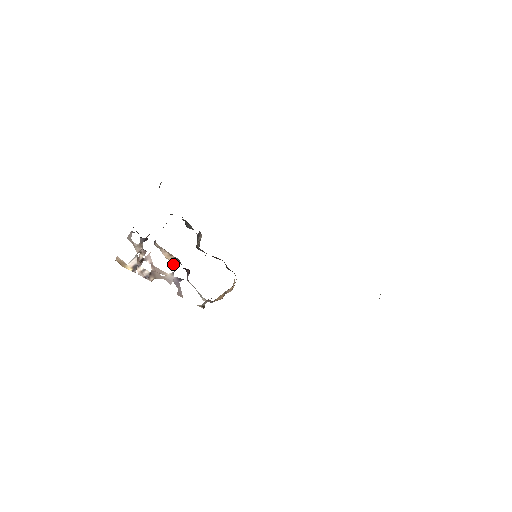
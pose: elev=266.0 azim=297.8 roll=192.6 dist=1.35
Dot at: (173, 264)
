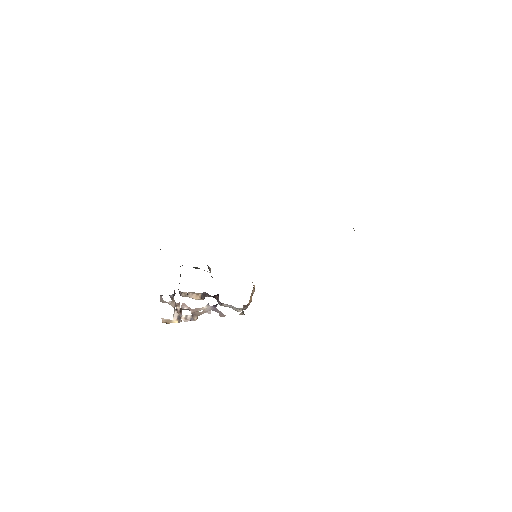
Dot at: occluded
